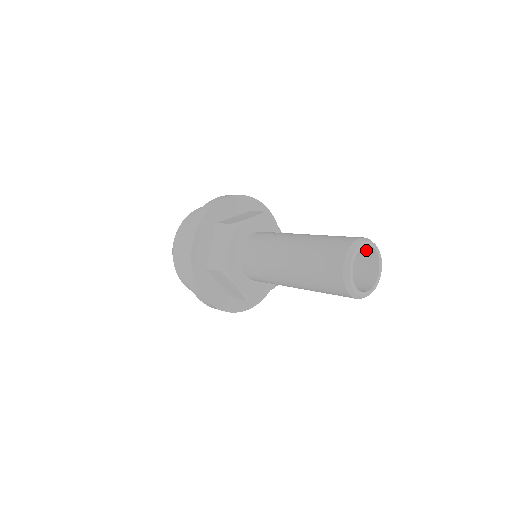
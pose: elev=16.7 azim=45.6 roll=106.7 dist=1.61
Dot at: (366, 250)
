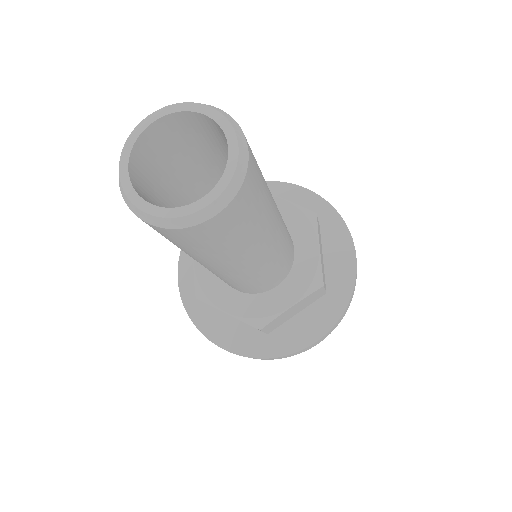
Dot at: (208, 127)
